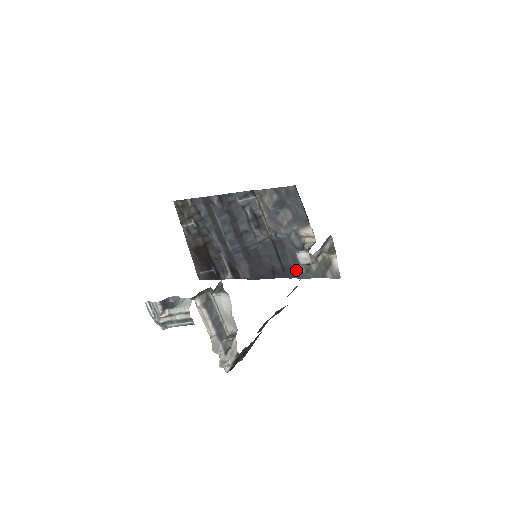
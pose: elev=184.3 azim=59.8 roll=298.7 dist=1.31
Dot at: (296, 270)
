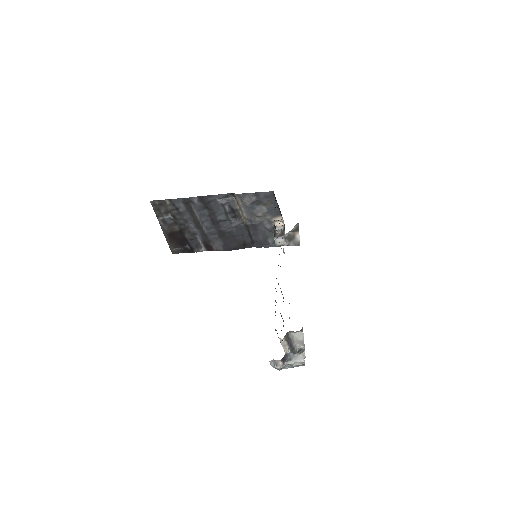
Dot at: (265, 243)
